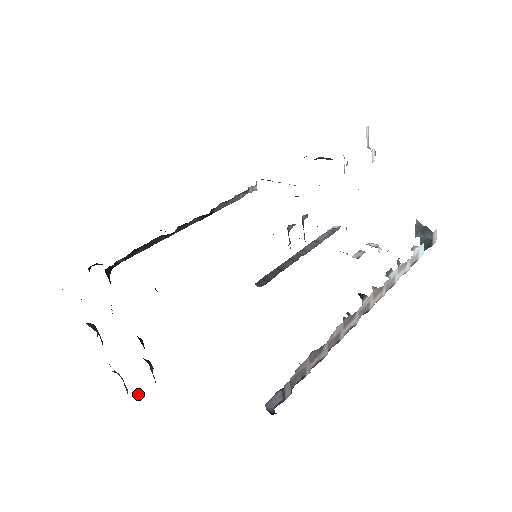
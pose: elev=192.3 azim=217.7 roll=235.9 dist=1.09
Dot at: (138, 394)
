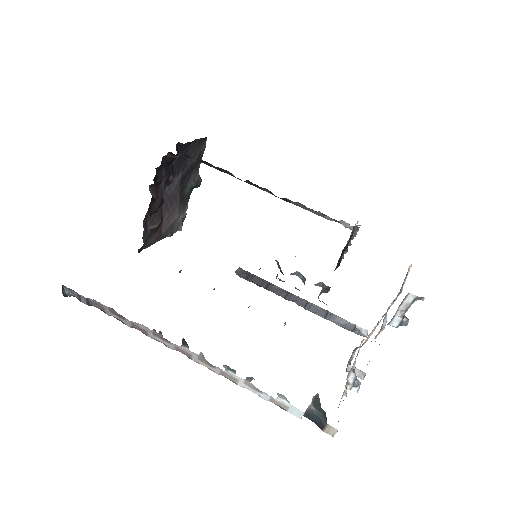
Dot at: (170, 235)
